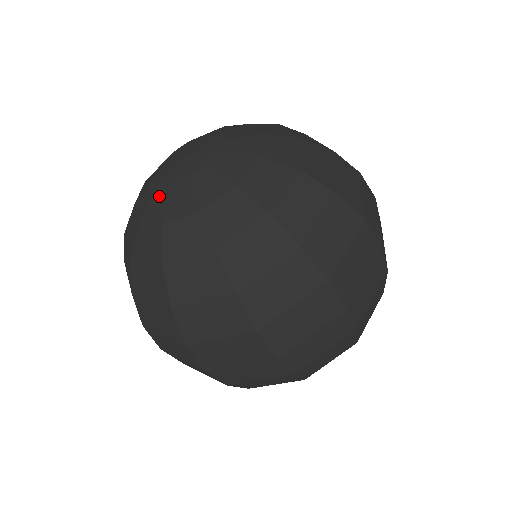
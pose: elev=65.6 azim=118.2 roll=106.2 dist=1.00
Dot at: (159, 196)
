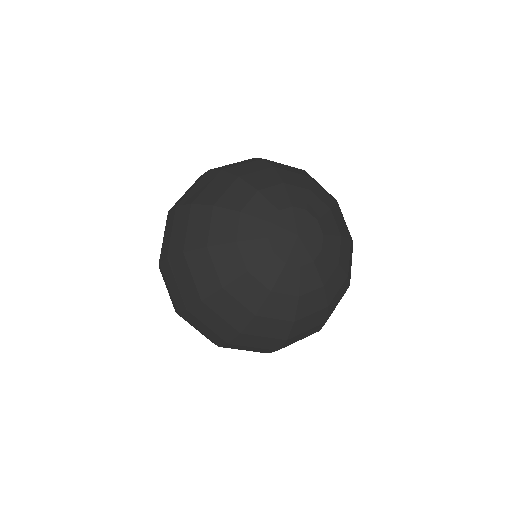
Dot at: (261, 247)
